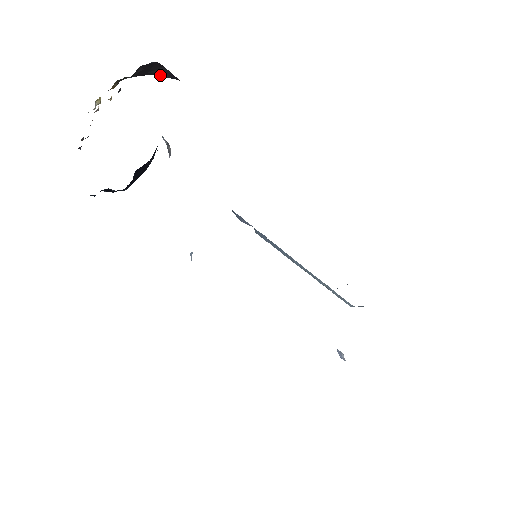
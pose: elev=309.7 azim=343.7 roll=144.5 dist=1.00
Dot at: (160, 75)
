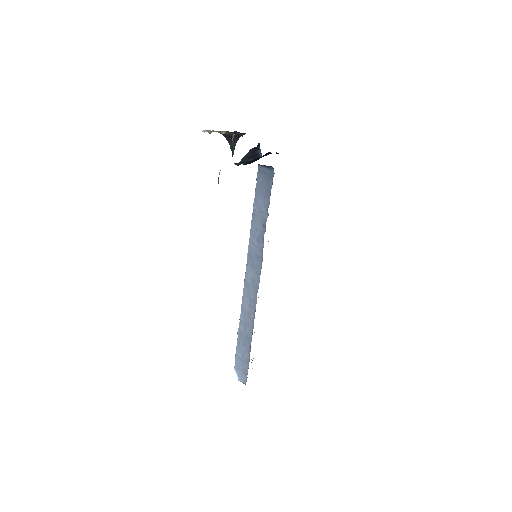
Dot at: (230, 146)
